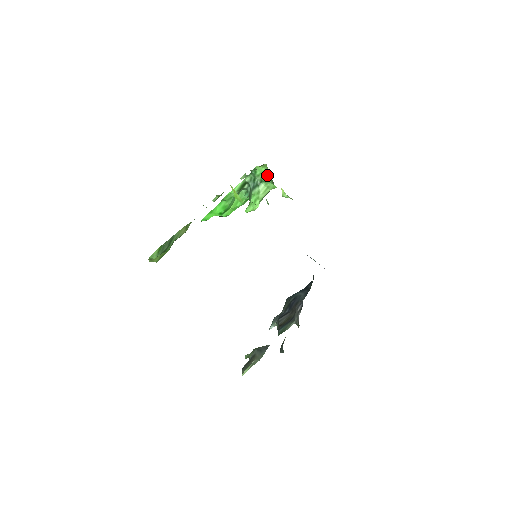
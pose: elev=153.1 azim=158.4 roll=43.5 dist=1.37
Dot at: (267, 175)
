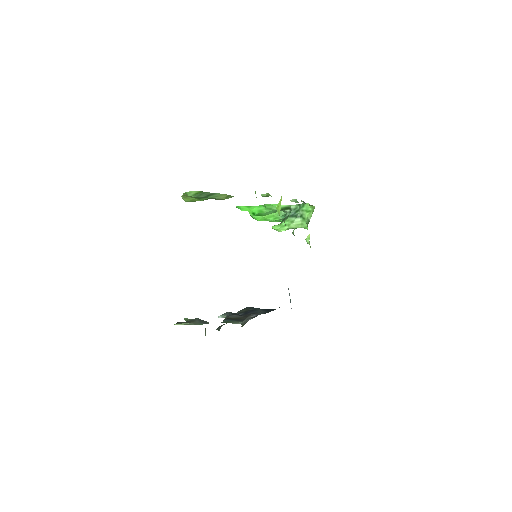
Dot at: (309, 215)
